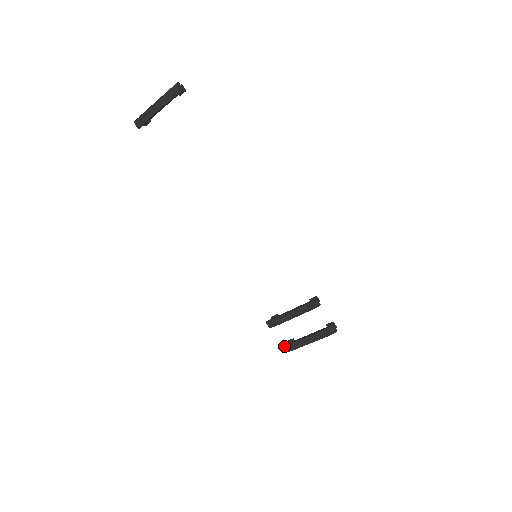
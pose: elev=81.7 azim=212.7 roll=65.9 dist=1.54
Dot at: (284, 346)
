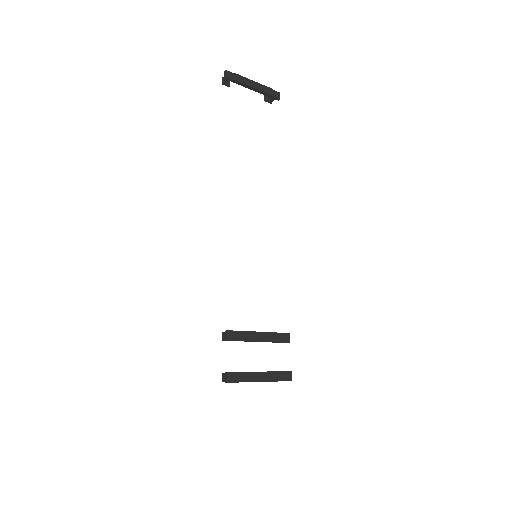
Dot at: (230, 372)
